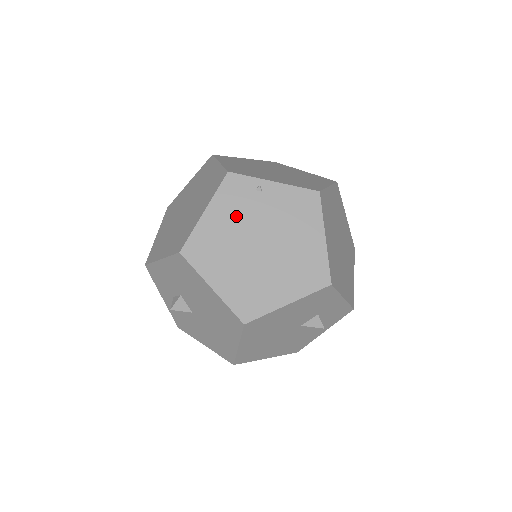
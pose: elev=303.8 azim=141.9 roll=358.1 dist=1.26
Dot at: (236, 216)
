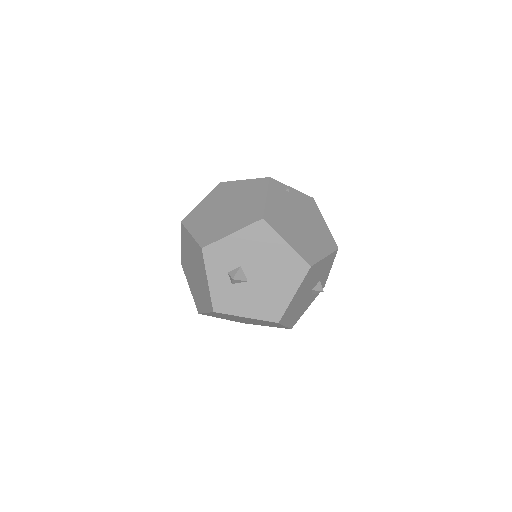
Dot at: (283, 203)
